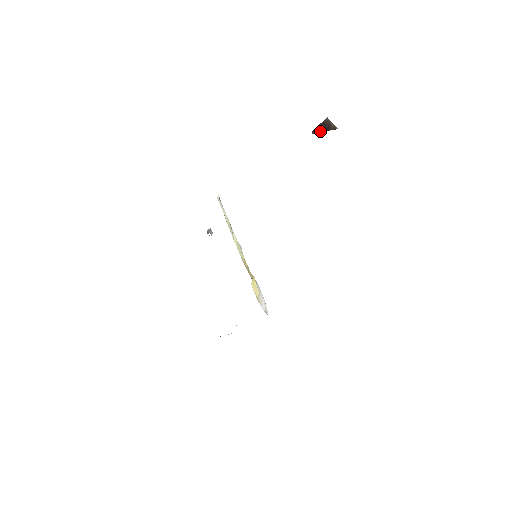
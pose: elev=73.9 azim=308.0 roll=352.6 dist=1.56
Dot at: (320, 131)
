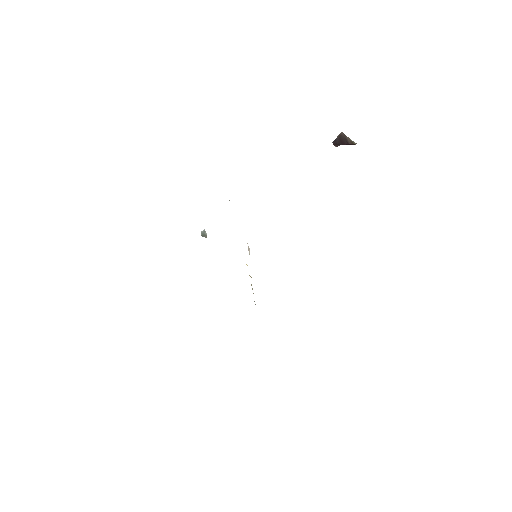
Dot at: (340, 144)
